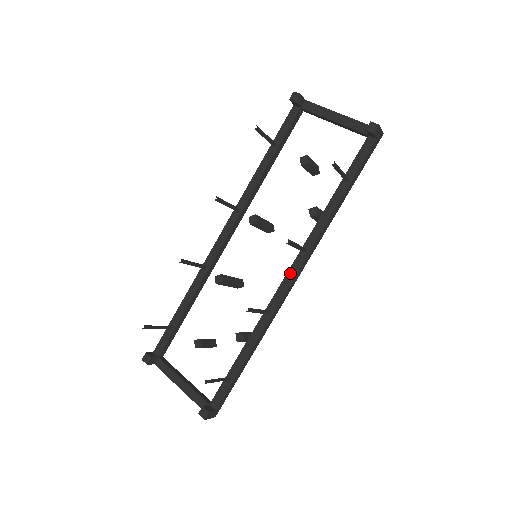
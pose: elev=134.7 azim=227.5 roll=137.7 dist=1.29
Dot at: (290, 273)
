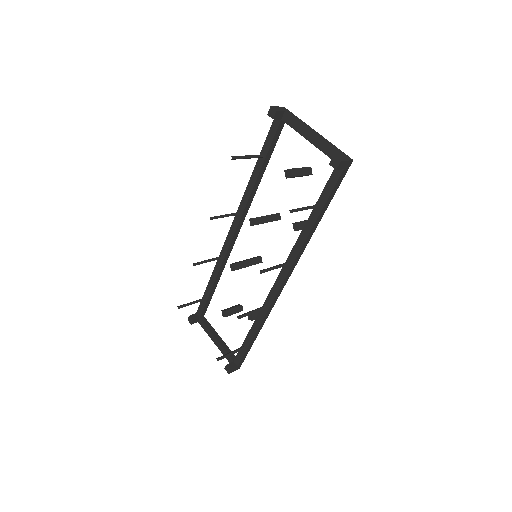
Dot at: (278, 280)
